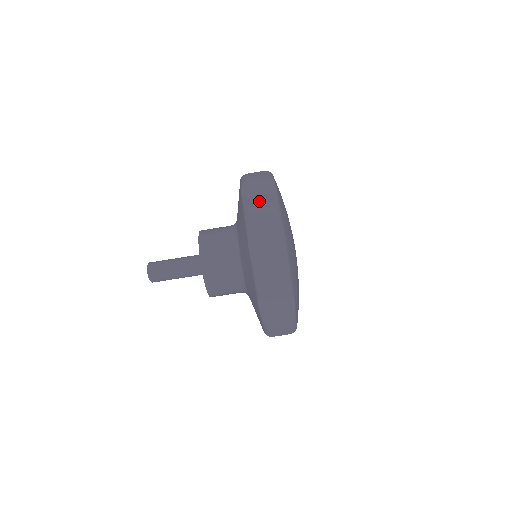
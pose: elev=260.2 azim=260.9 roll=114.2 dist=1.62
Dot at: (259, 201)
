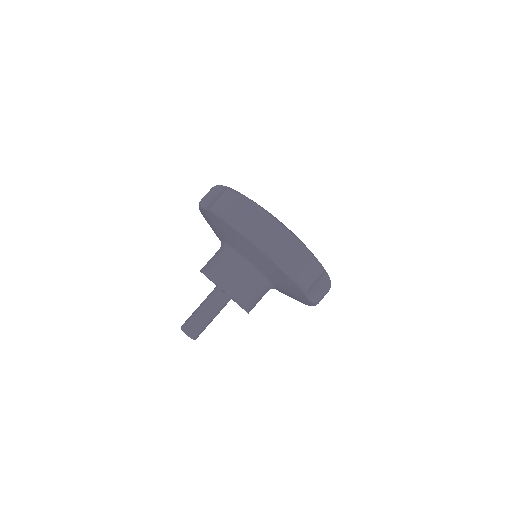
Dot at: (217, 198)
